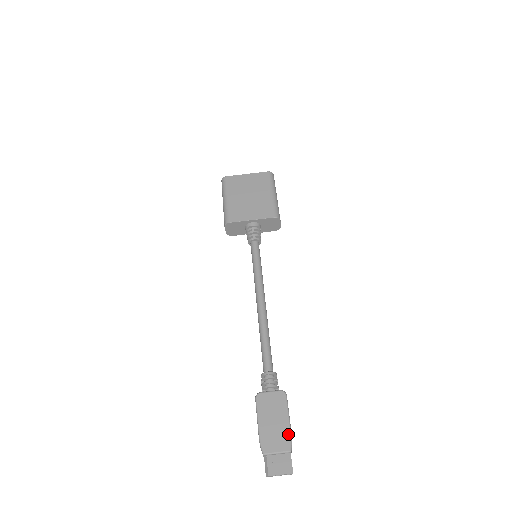
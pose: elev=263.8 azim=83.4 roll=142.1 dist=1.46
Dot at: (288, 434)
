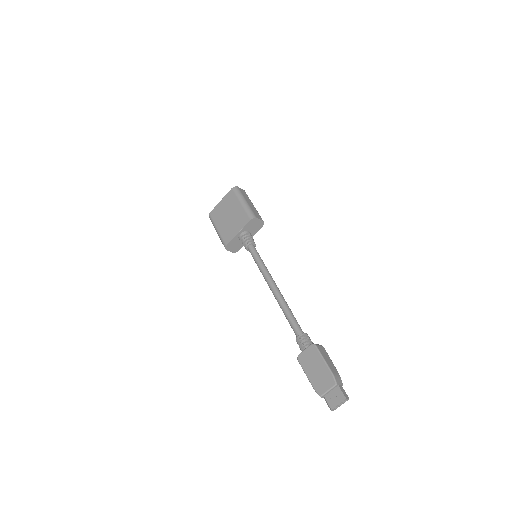
Dot at: (329, 373)
